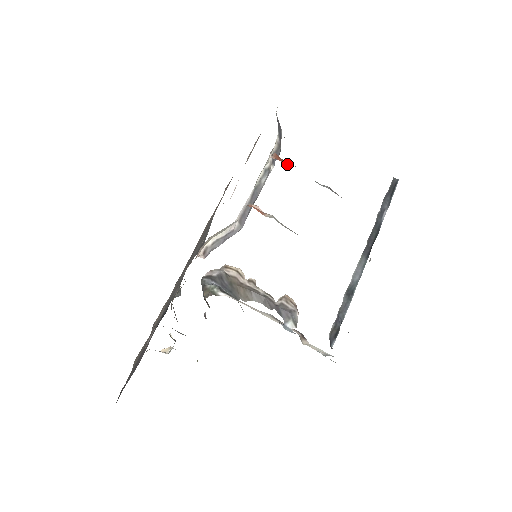
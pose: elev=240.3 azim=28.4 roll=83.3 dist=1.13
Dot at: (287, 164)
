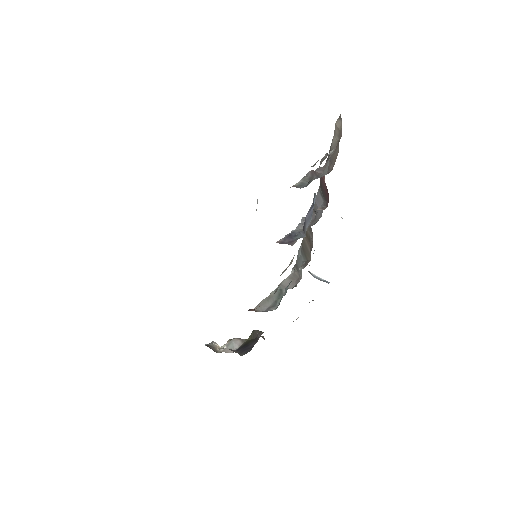
Dot at: occluded
